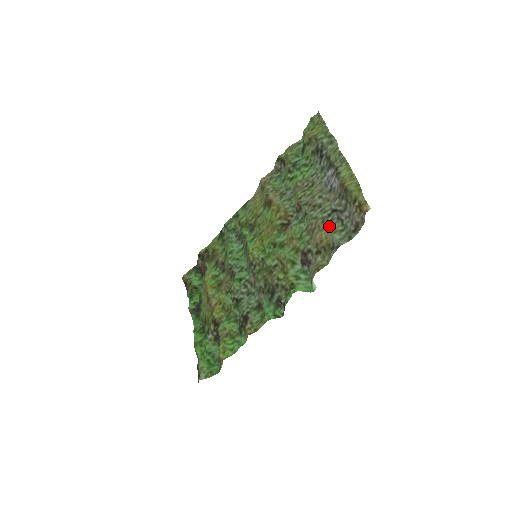
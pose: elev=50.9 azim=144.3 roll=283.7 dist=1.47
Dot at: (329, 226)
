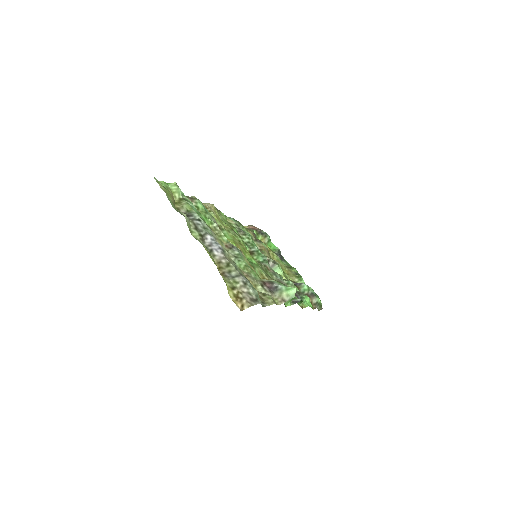
Dot at: occluded
